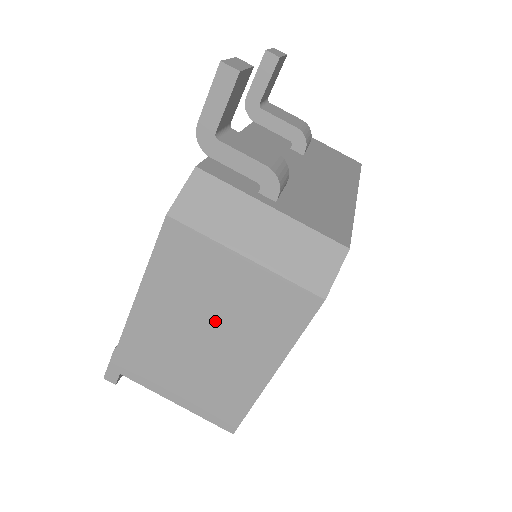
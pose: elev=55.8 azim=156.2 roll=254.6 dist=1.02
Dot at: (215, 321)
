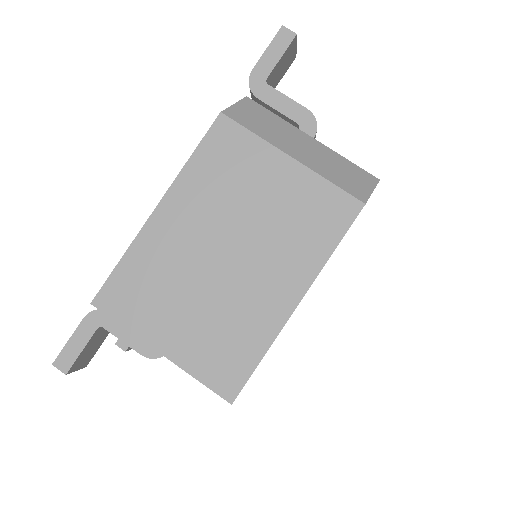
Dot at: (244, 232)
